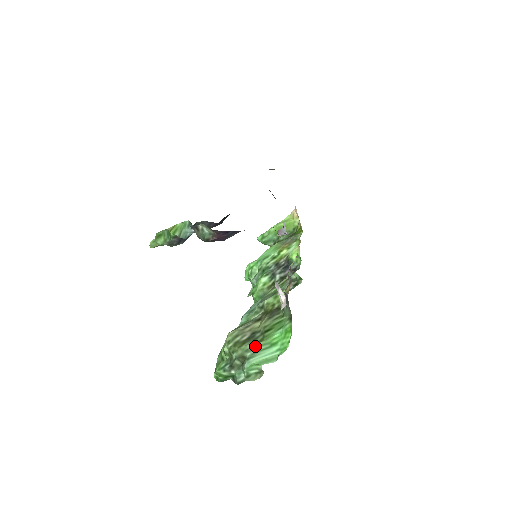
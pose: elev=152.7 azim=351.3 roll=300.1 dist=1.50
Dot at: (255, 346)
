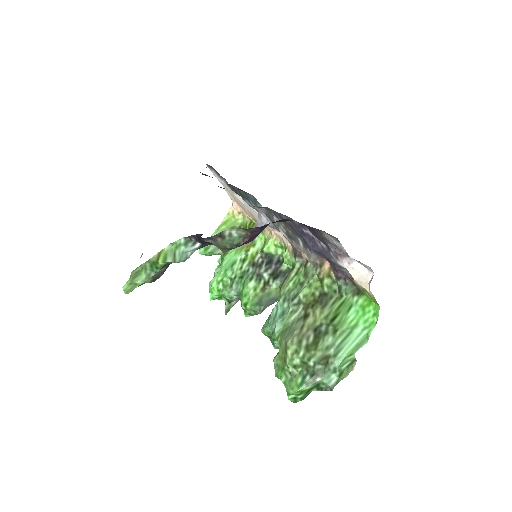
Dot at: (333, 339)
